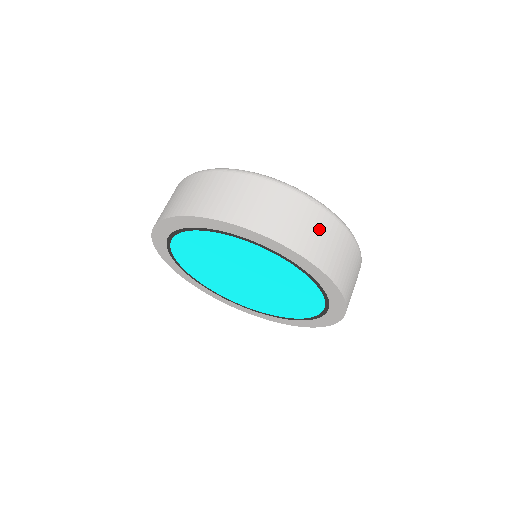
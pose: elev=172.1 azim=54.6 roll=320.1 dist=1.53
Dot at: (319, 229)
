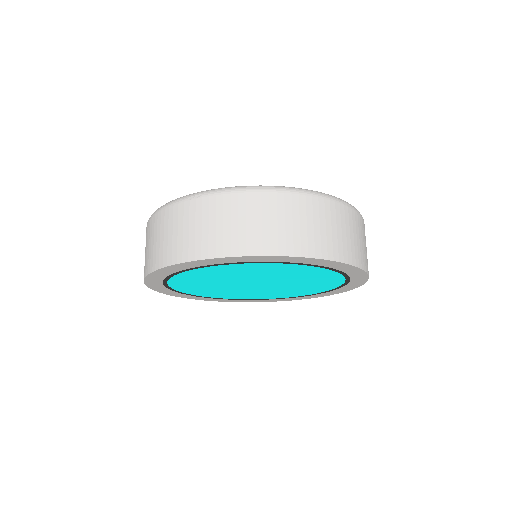
Dot at: (356, 232)
